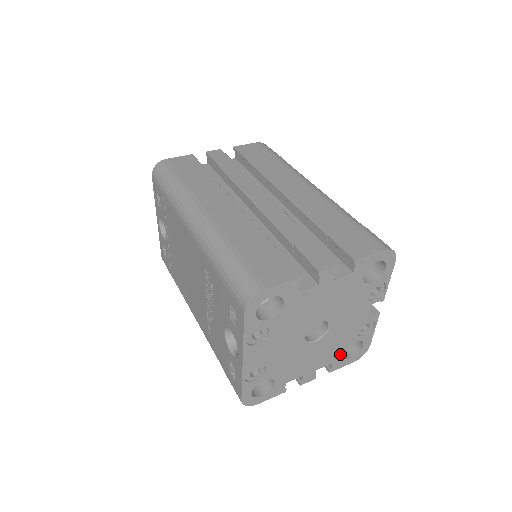
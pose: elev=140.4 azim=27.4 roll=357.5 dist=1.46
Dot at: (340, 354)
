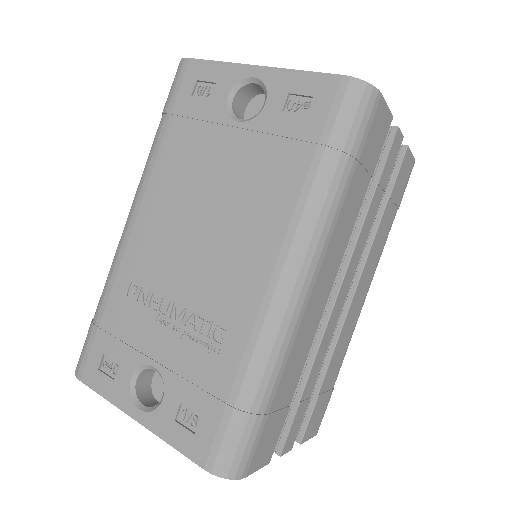
Dot at: occluded
